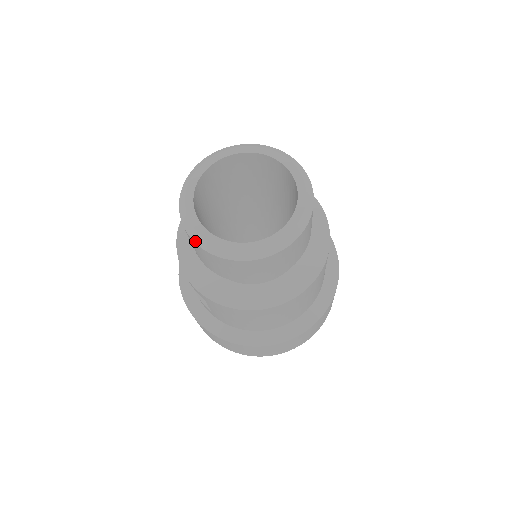
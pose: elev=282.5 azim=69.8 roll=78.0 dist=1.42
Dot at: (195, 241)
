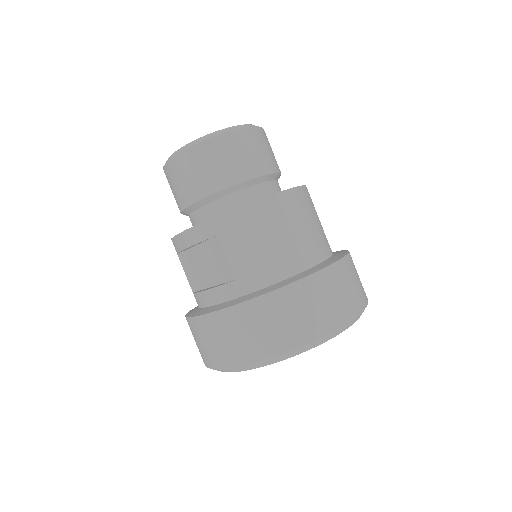
Dot at: (184, 149)
